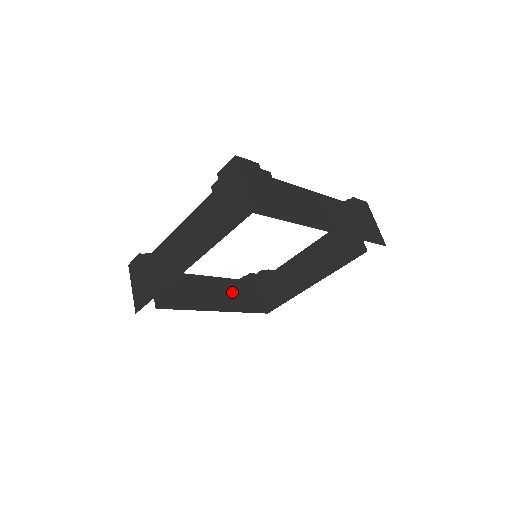
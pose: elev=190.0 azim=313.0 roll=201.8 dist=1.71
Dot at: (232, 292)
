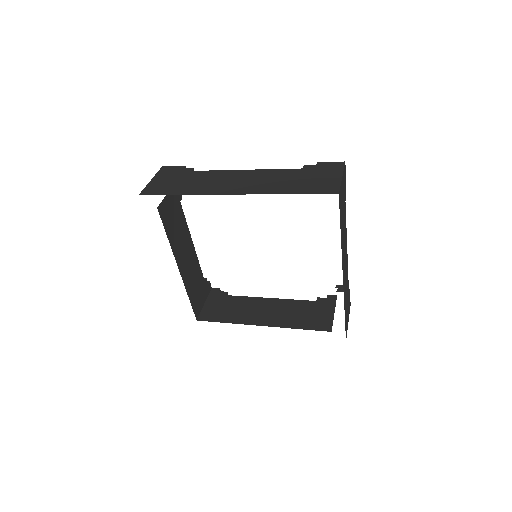
Dot at: (291, 311)
